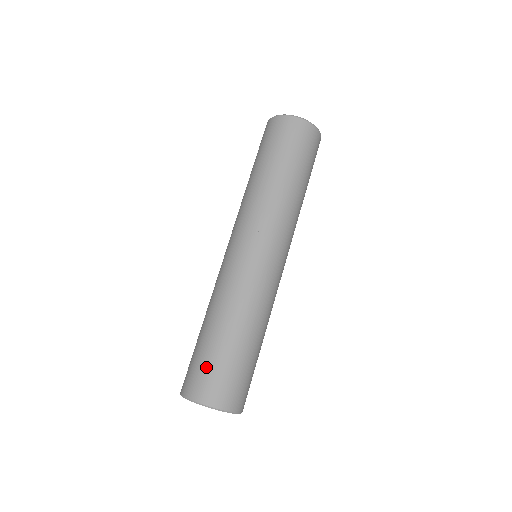
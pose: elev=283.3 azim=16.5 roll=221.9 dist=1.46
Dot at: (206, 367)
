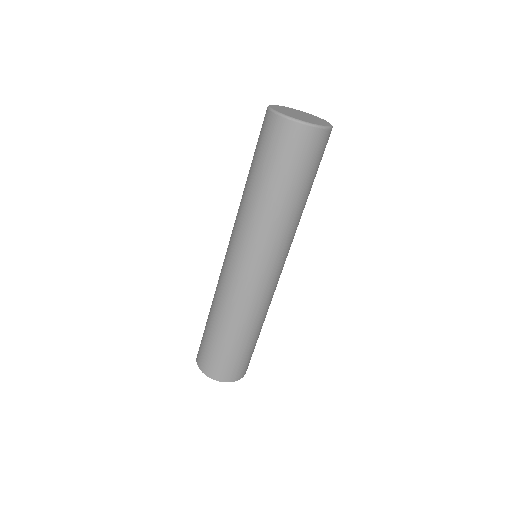
Dot at: (219, 358)
